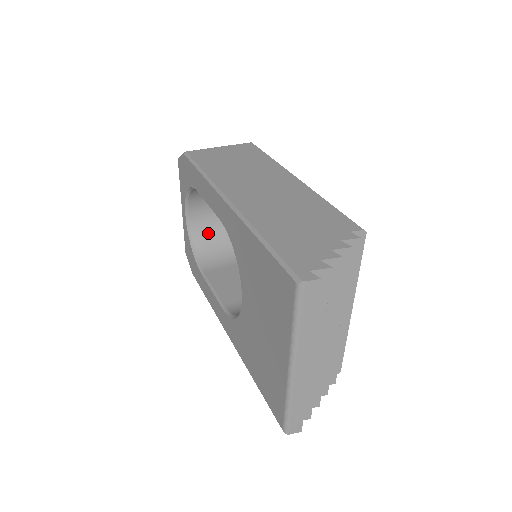
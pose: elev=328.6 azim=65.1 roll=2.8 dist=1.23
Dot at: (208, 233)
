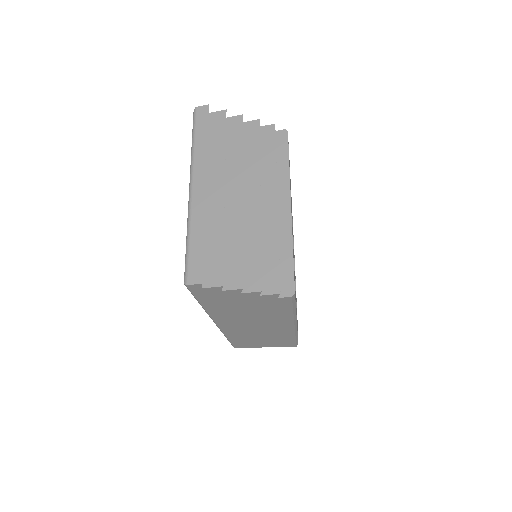
Dot at: occluded
